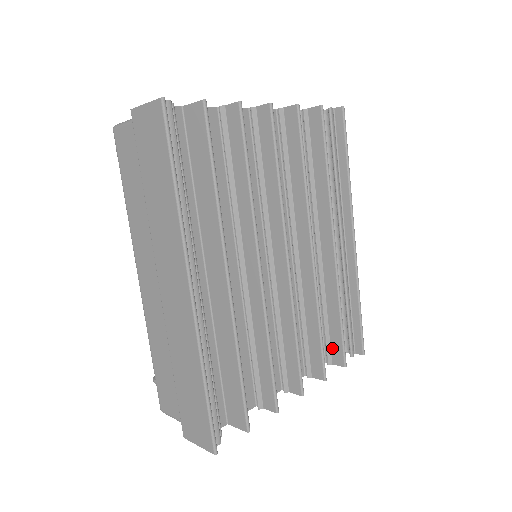
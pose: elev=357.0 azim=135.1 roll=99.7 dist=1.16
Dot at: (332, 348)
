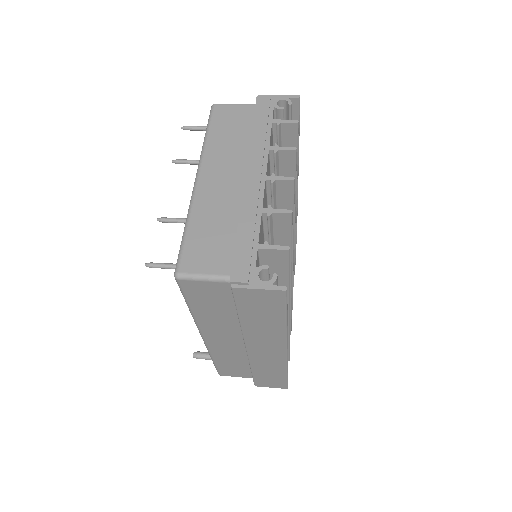
Dot at: occluded
